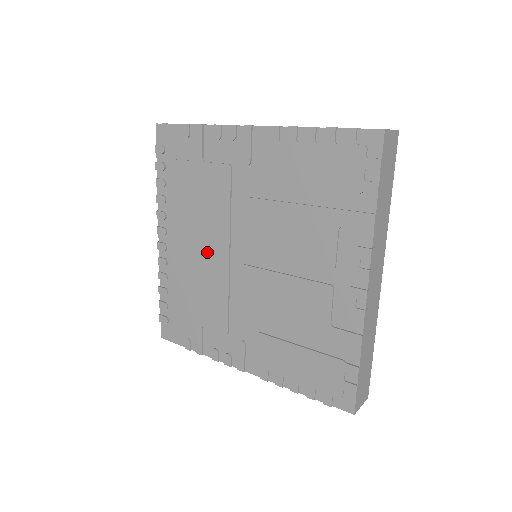
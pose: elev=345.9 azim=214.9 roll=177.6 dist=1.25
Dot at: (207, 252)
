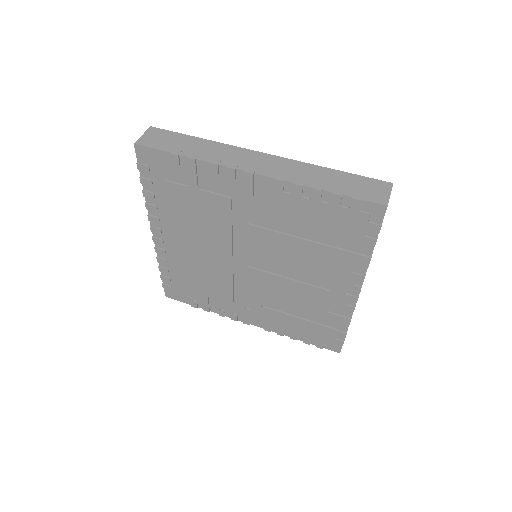
Dot at: (209, 253)
